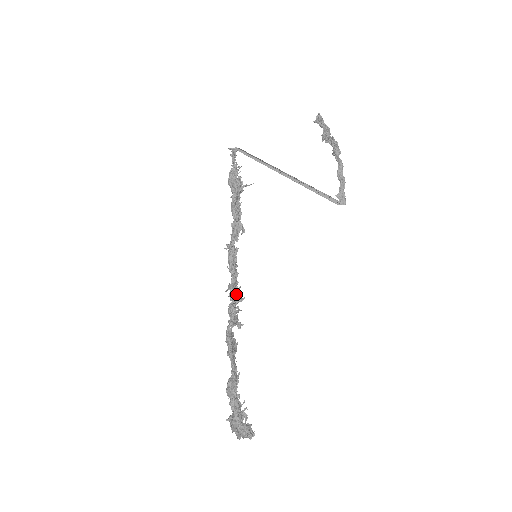
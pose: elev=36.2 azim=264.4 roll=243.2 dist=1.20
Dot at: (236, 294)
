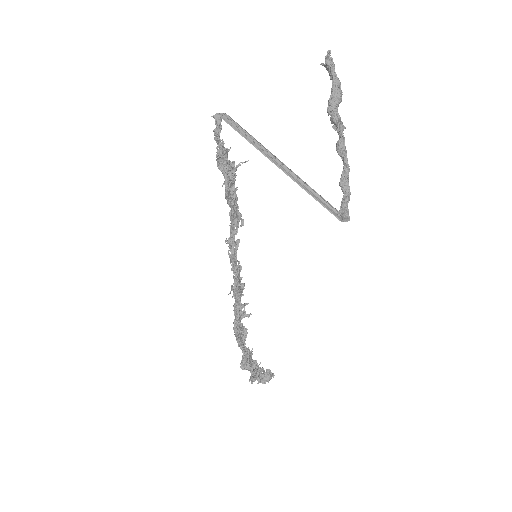
Dot at: (239, 297)
